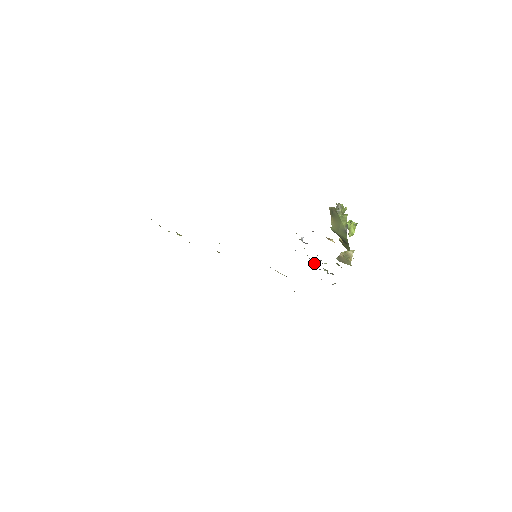
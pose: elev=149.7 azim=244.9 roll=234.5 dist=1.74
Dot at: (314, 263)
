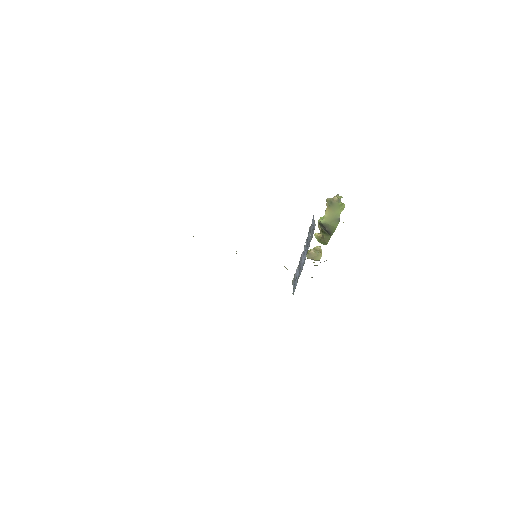
Dot at: occluded
